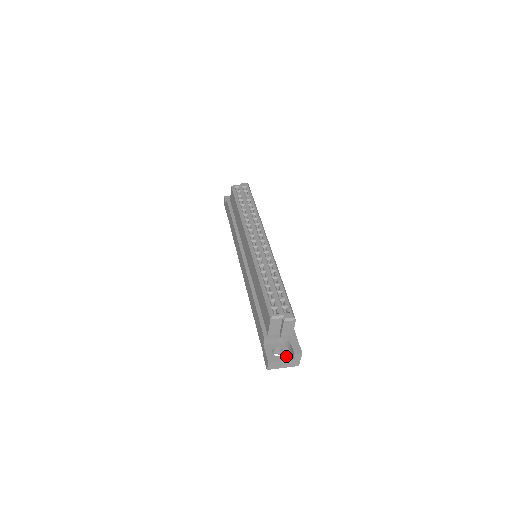
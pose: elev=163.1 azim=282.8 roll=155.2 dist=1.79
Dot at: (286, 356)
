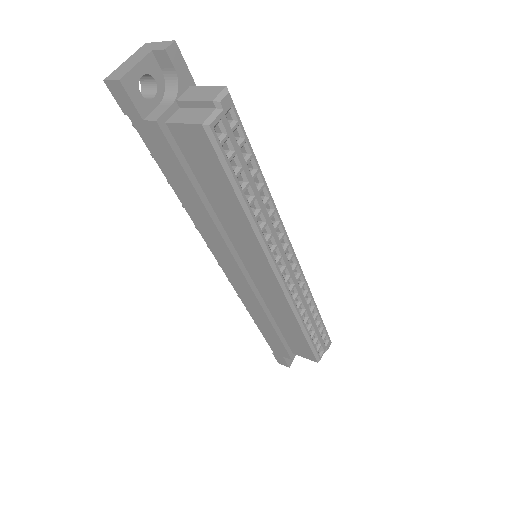
Dot at: occluded
